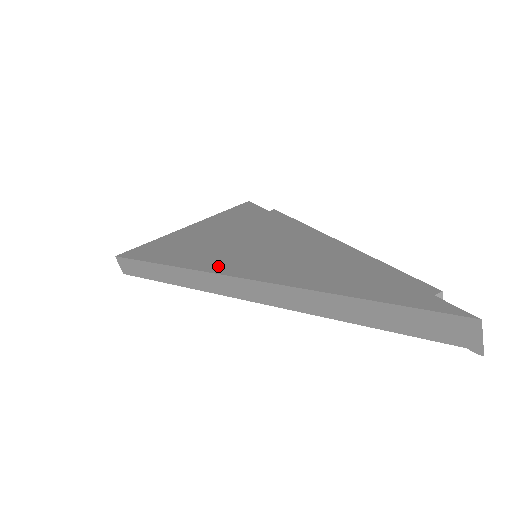
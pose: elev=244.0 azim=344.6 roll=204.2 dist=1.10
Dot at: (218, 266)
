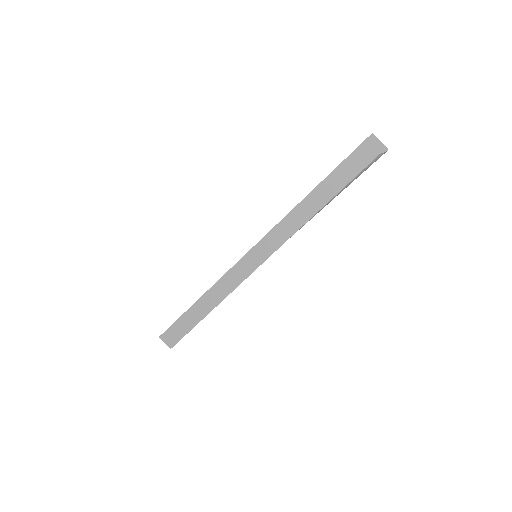
Dot at: occluded
